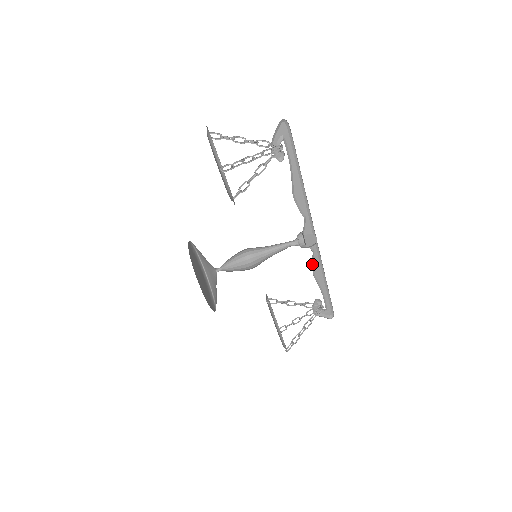
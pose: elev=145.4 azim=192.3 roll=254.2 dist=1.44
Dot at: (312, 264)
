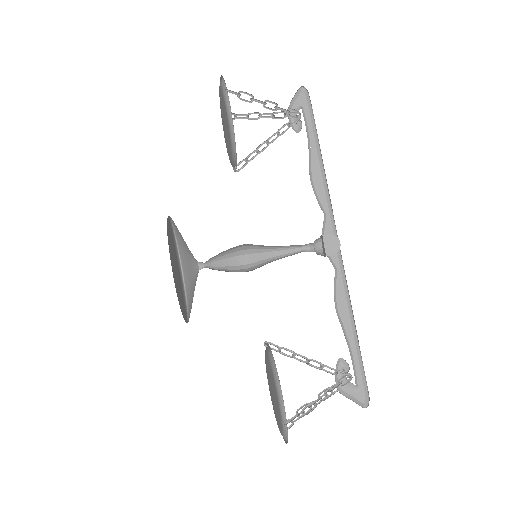
Dot at: (334, 292)
